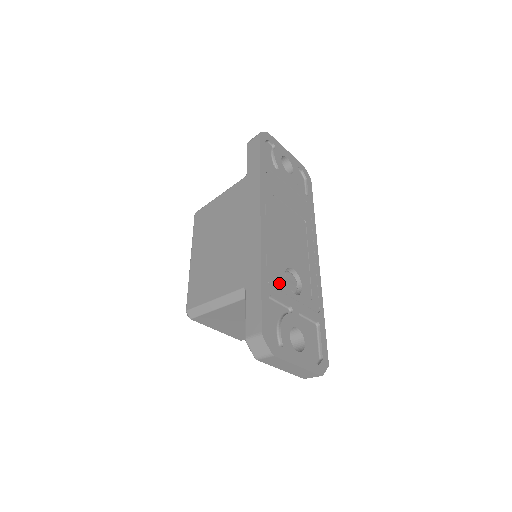
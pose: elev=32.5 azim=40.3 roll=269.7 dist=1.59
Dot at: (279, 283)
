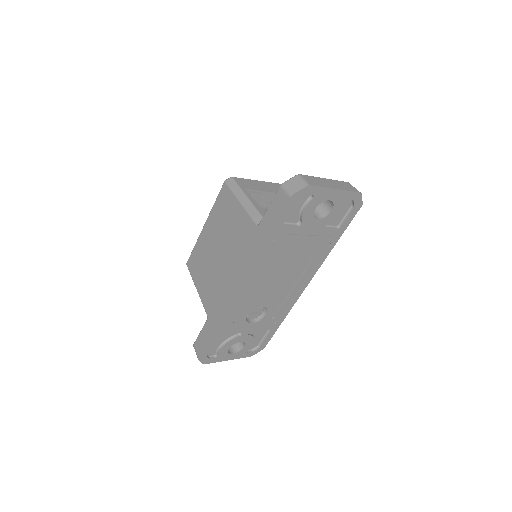
Dot at: (236, 324)
